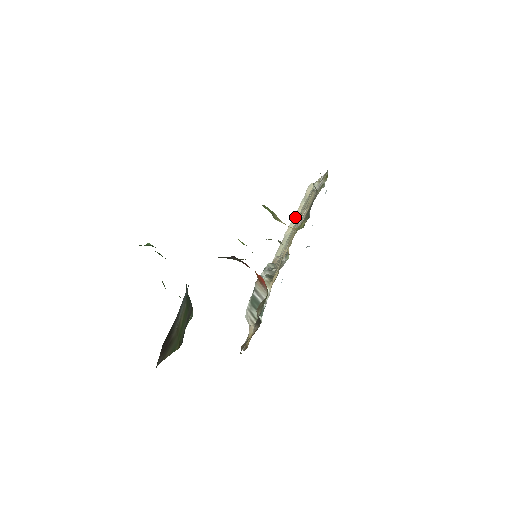
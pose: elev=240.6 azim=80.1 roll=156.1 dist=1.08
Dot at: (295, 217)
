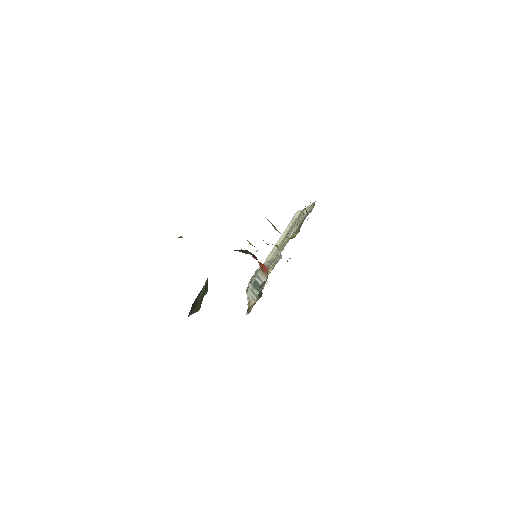
Dot at: (283, 234)
